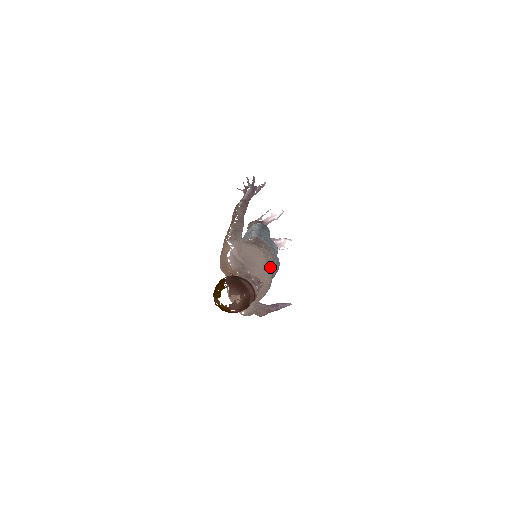
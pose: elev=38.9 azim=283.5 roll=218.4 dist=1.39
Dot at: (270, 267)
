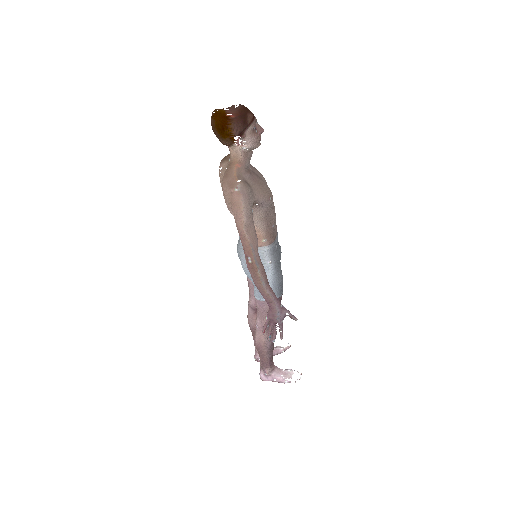
Dot at: occluded
